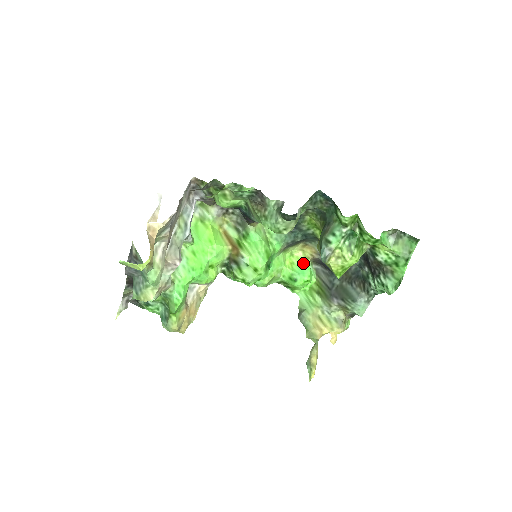
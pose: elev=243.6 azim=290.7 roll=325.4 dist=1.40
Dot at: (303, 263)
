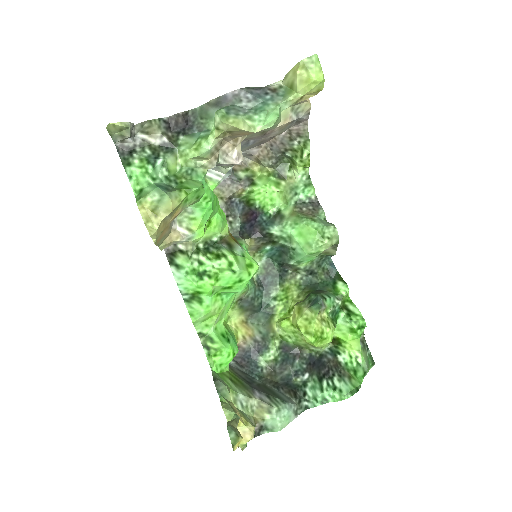
Dot at: (234, 336)
